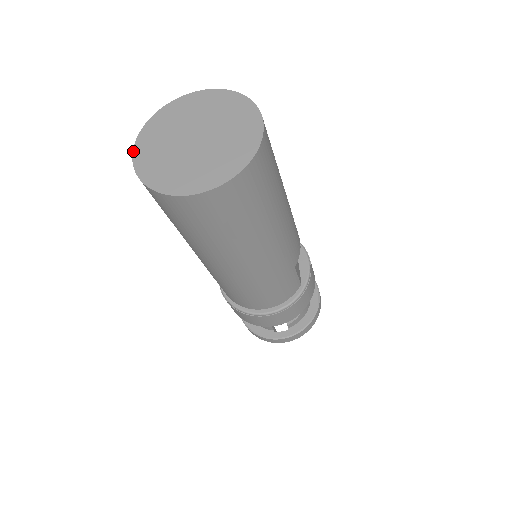
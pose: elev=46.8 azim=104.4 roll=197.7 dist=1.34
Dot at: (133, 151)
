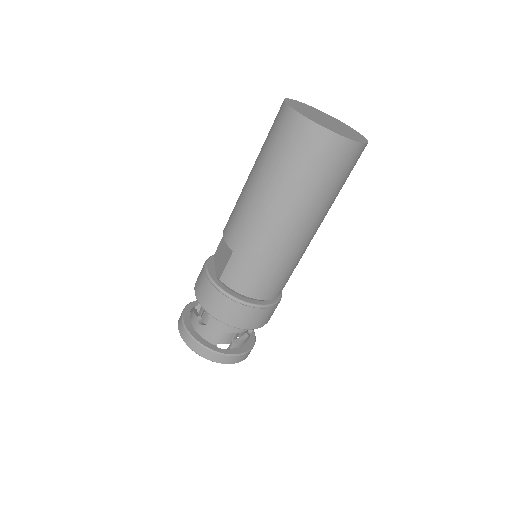
Dot at: (286, 101)
